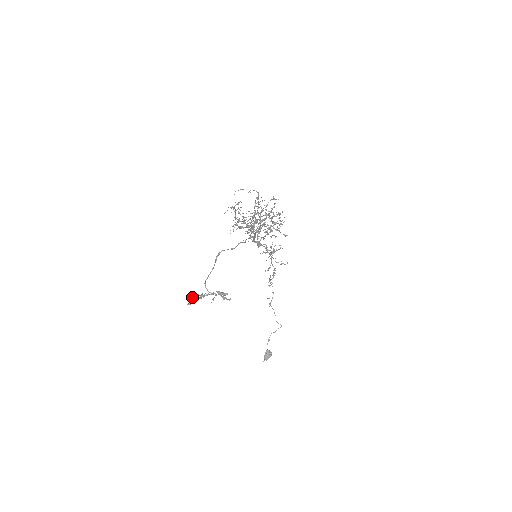
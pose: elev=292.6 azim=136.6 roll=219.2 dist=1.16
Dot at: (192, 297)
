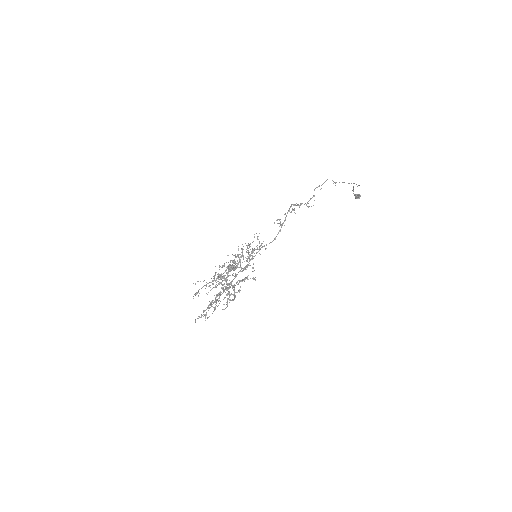
Dot at: occluded
